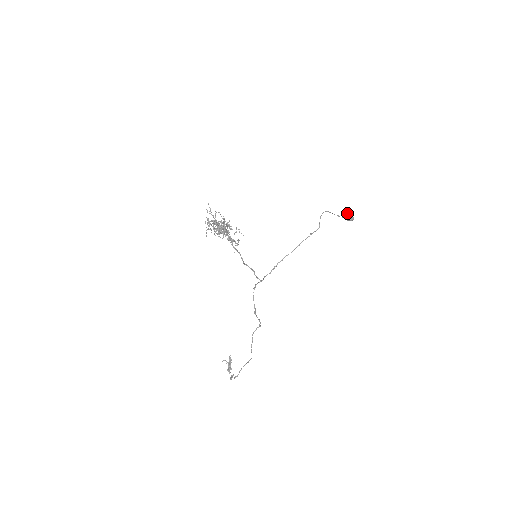
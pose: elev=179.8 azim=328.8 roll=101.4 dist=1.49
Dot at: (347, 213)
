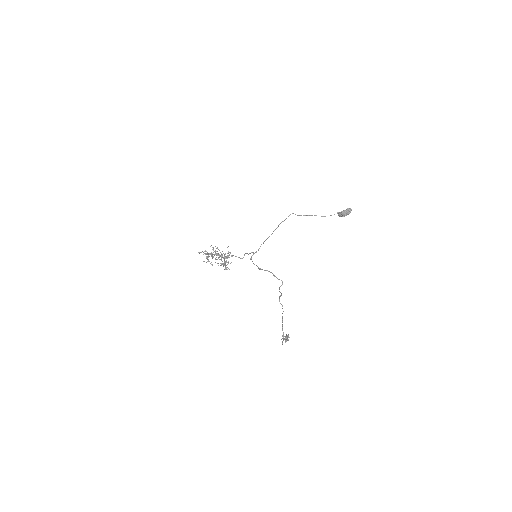
Dot at: occluded
